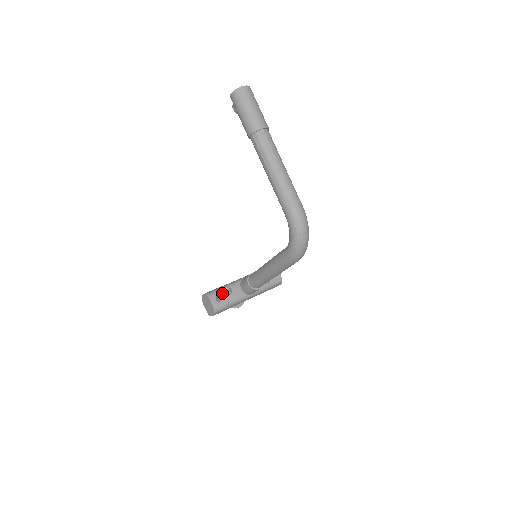
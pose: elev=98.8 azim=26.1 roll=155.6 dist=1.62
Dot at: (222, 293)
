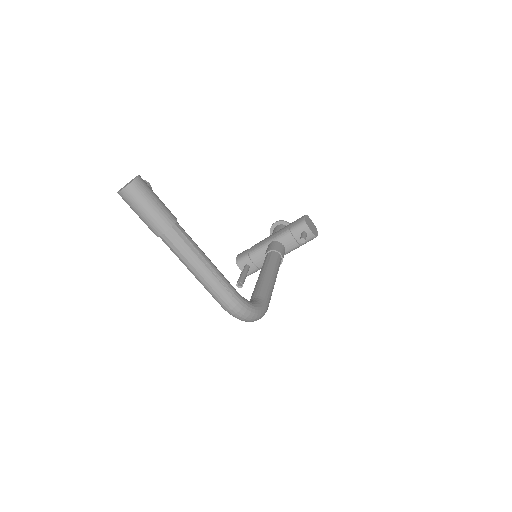
Dot at: occluded
